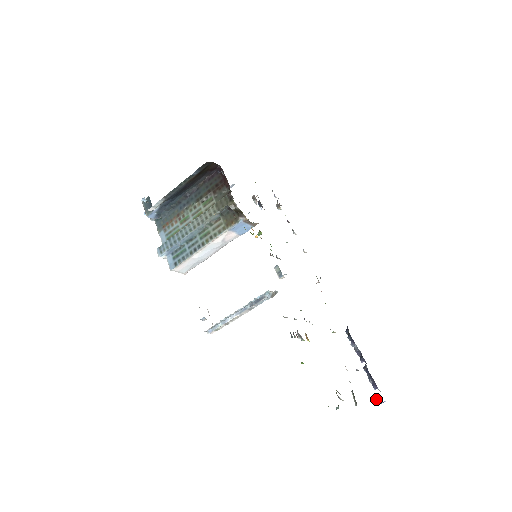
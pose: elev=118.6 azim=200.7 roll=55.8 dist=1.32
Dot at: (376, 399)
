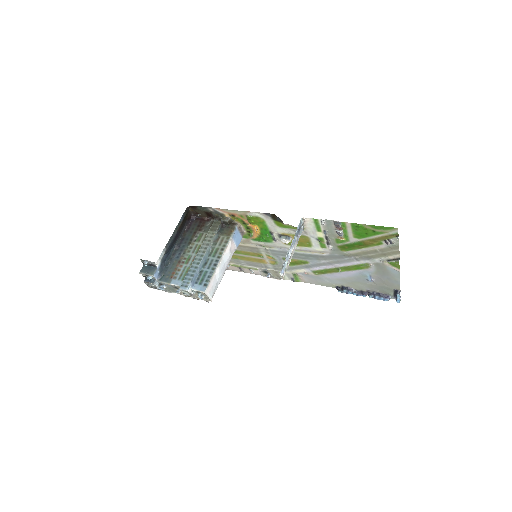
Dot at: (397, 292)
